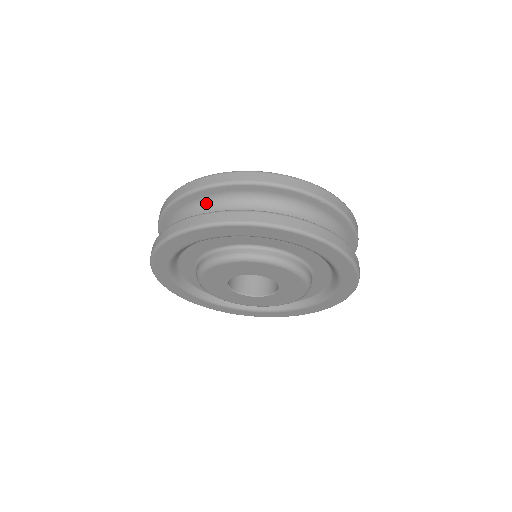
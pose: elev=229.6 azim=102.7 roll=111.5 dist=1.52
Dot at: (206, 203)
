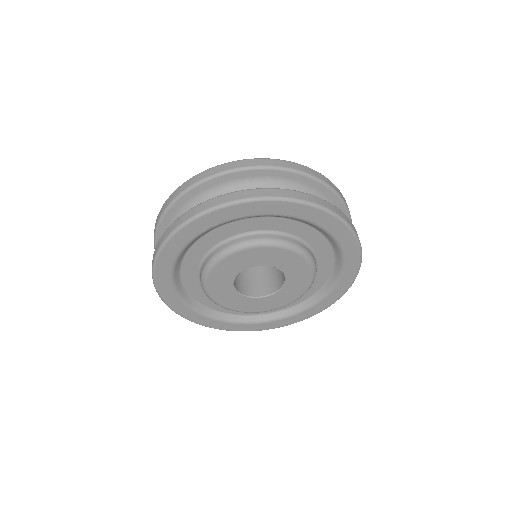
Dot at: (280, 185)
